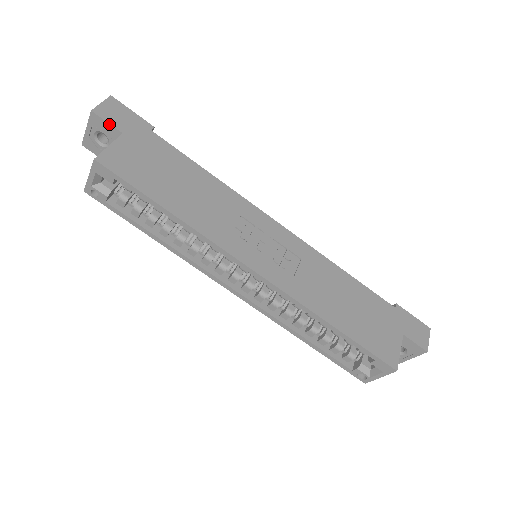
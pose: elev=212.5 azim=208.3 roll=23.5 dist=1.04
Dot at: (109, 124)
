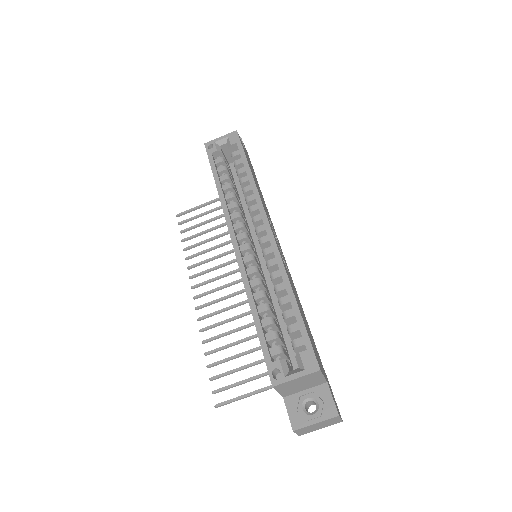
Dot at: (244, 146)
